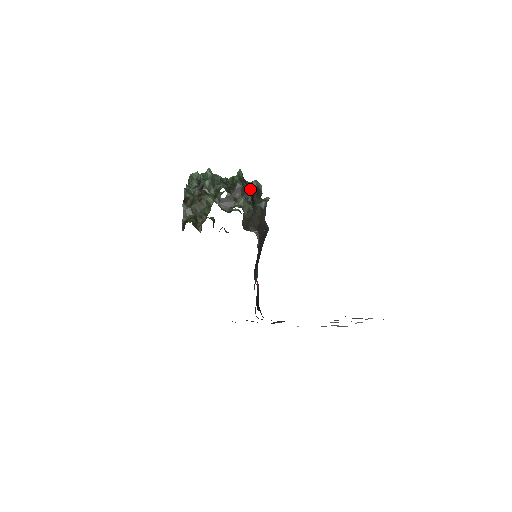
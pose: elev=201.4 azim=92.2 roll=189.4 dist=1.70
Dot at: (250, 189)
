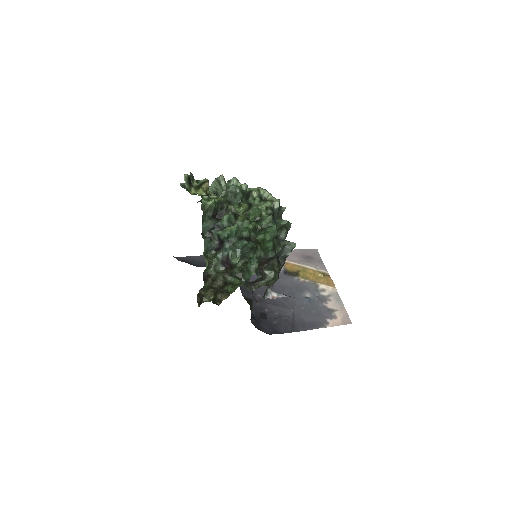
Dot at: (280, 250)
